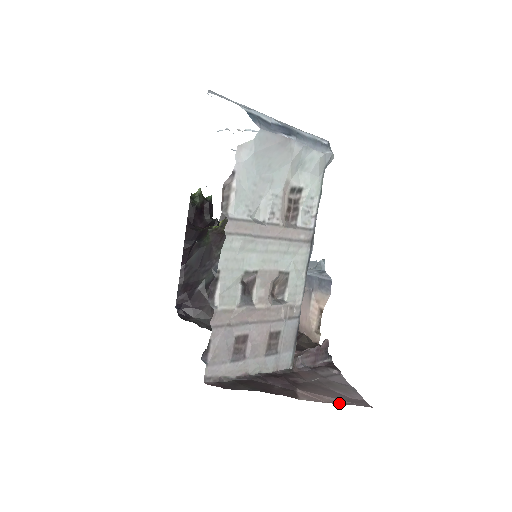
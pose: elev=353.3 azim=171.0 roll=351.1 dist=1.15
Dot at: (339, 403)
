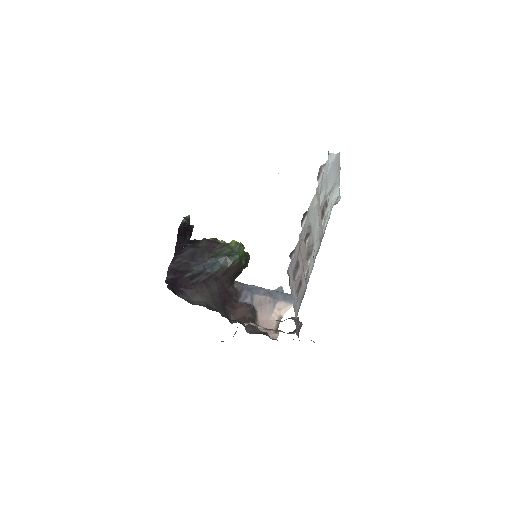
Dot at: occluded
